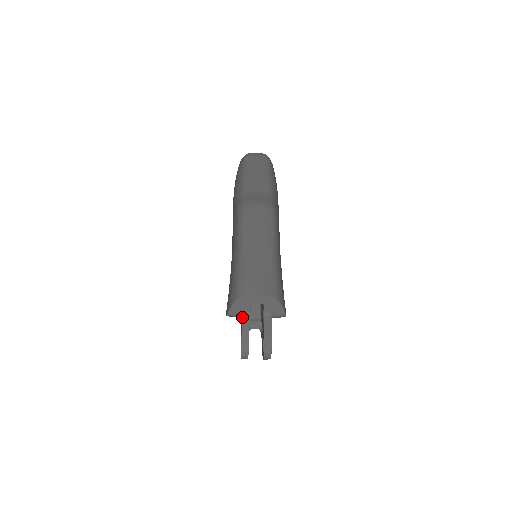
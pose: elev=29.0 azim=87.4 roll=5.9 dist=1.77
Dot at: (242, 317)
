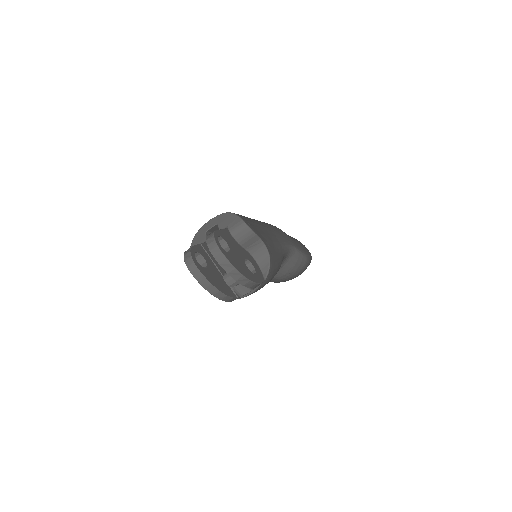
Dot at: occluded
